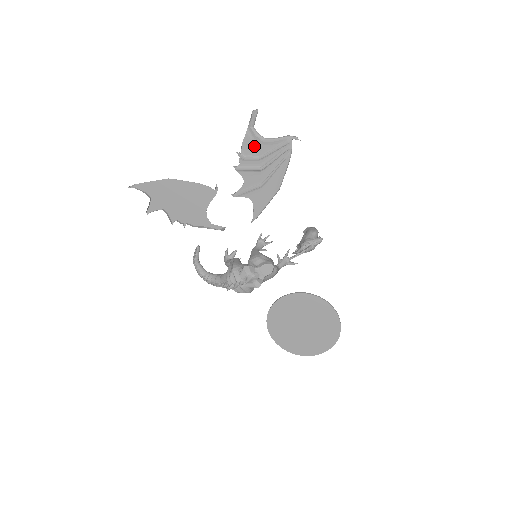
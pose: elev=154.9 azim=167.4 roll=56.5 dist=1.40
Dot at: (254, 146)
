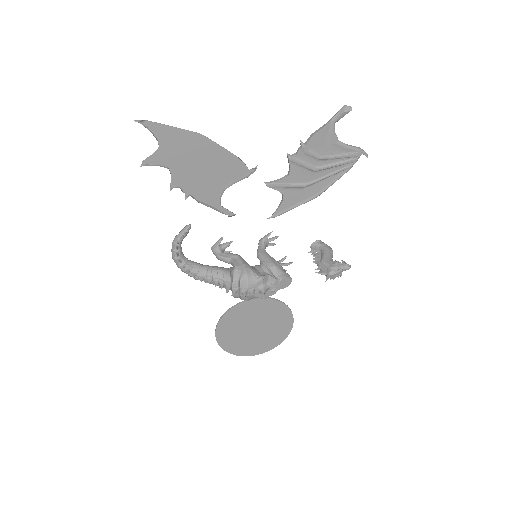
Dot at: (324, 143)
